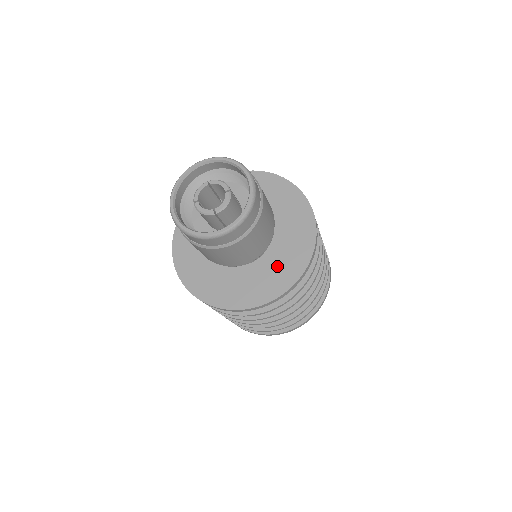
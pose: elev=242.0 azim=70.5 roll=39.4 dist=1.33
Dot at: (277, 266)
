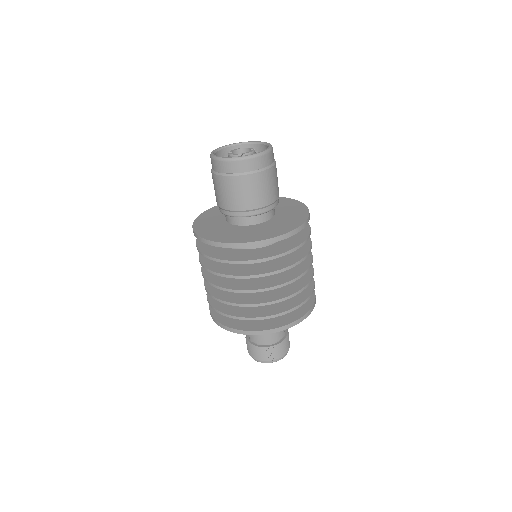
Dot at: (275, 227)
